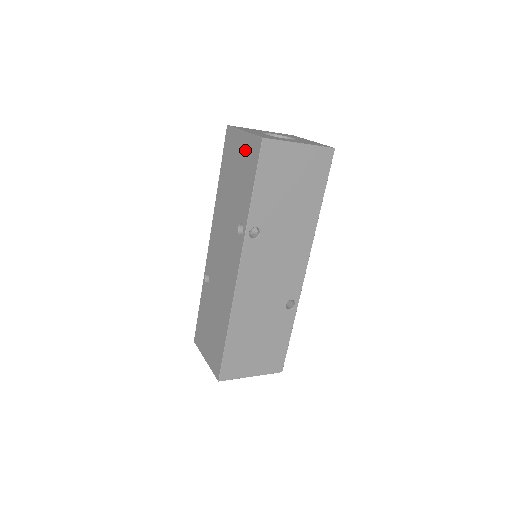
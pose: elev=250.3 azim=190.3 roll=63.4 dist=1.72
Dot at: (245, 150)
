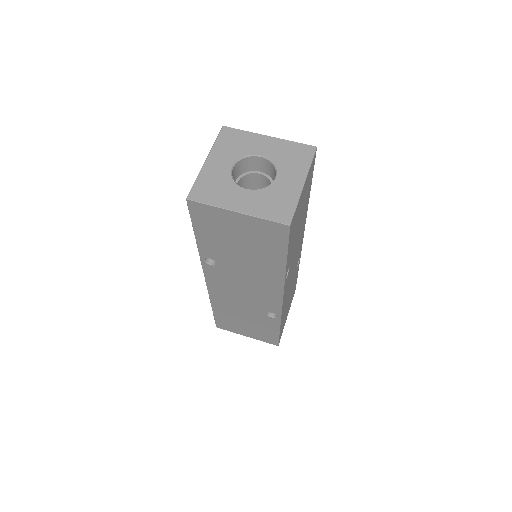
Dot at: occluded
